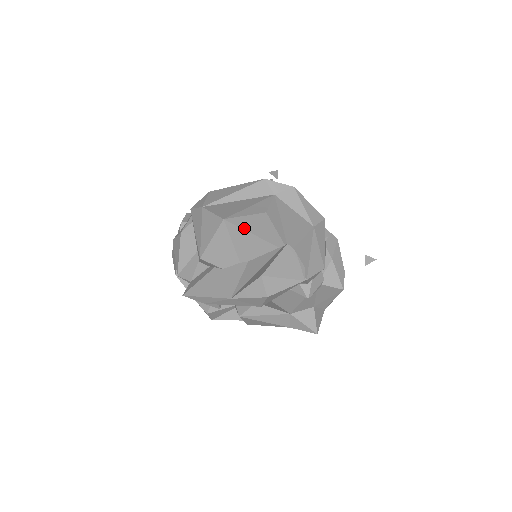
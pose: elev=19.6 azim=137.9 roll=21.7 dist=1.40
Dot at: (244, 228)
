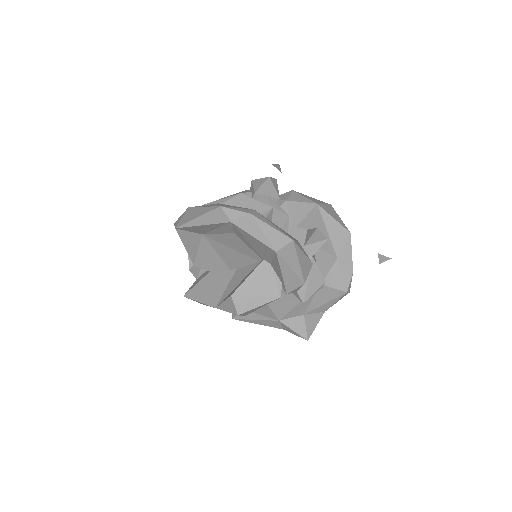
Dot at: (222, 243)
